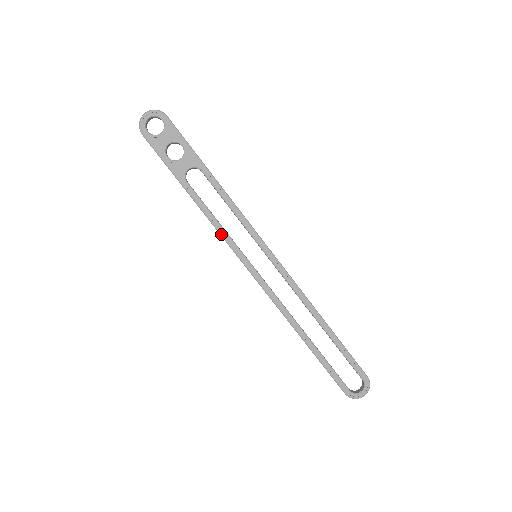
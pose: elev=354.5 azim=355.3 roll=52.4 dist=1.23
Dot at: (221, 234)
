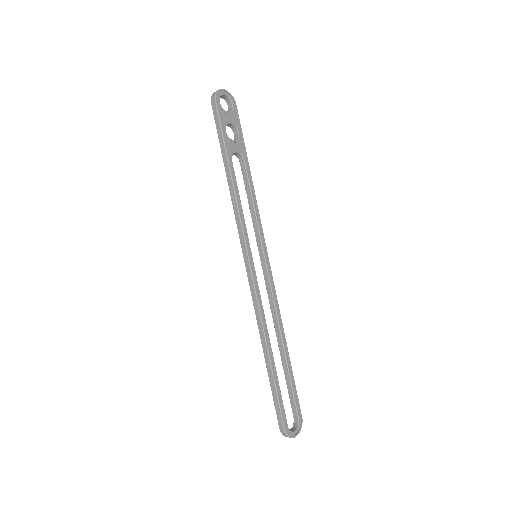
Dot at: (241, 219)
